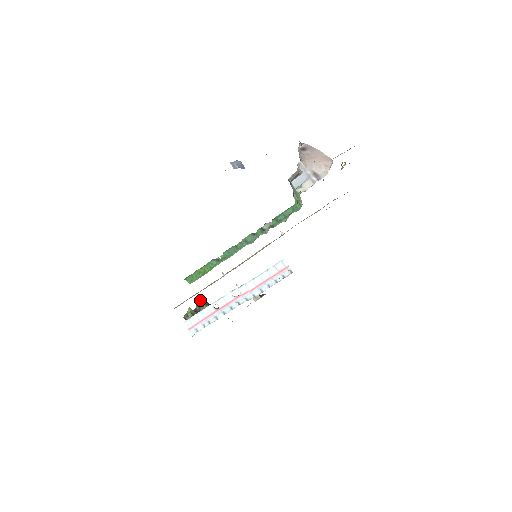
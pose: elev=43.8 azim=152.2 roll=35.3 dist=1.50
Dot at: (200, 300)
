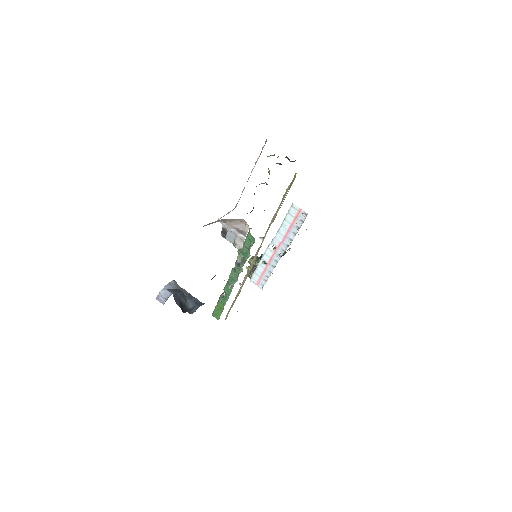
Dot at: (250, 259)
